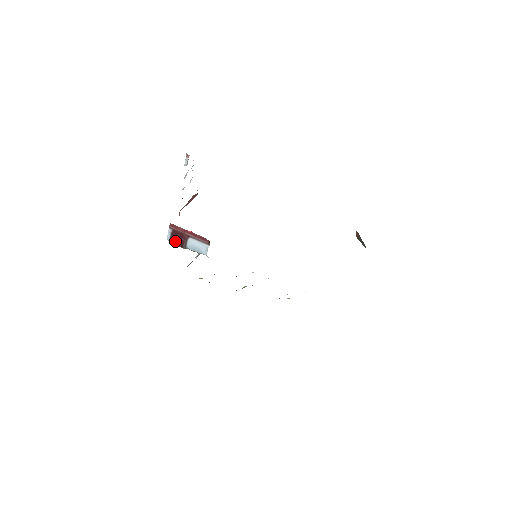
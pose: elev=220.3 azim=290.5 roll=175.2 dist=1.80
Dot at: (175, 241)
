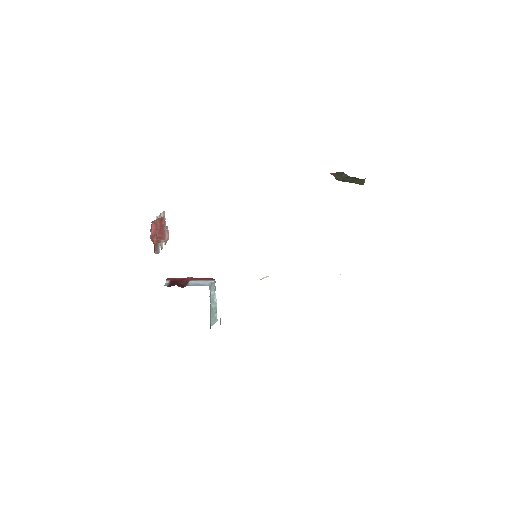
Dot at: (174, 285)
